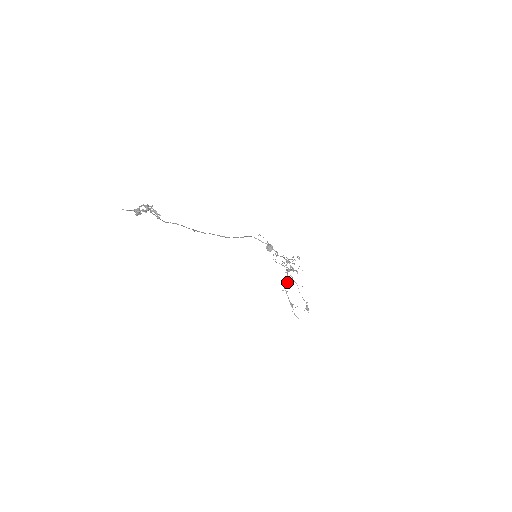
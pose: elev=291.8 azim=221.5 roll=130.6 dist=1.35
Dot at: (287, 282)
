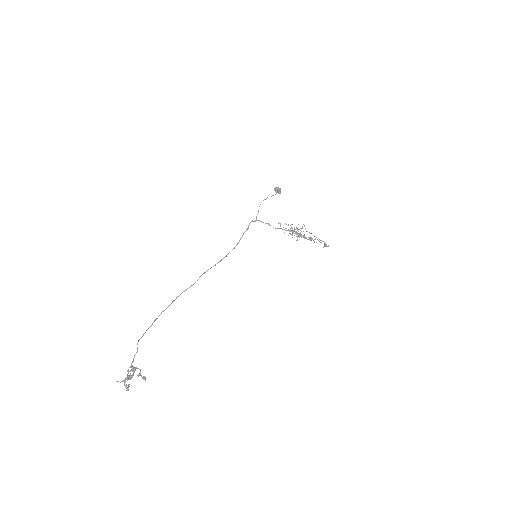
Dot at: occluded
